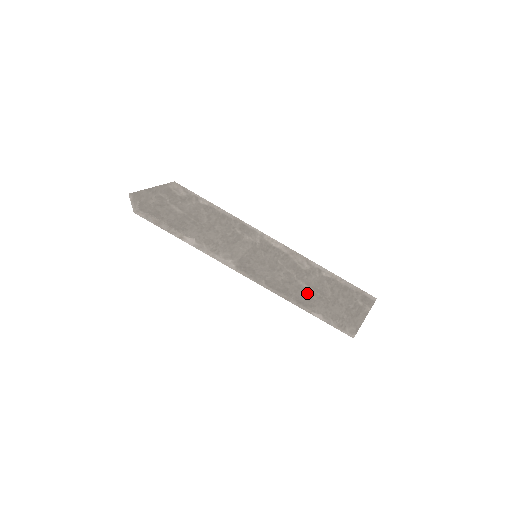
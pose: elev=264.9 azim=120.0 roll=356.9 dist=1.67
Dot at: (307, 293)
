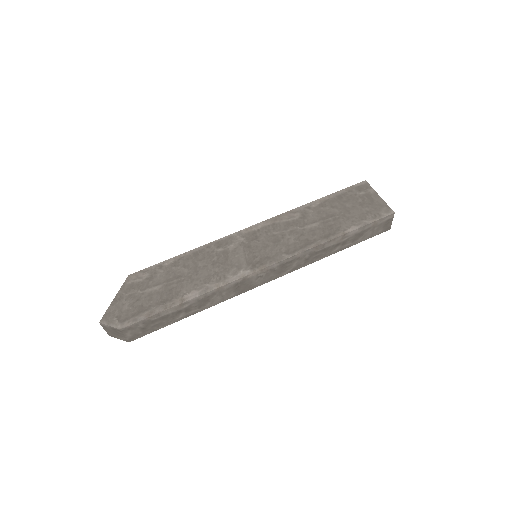
Dot at: (322, 227)
